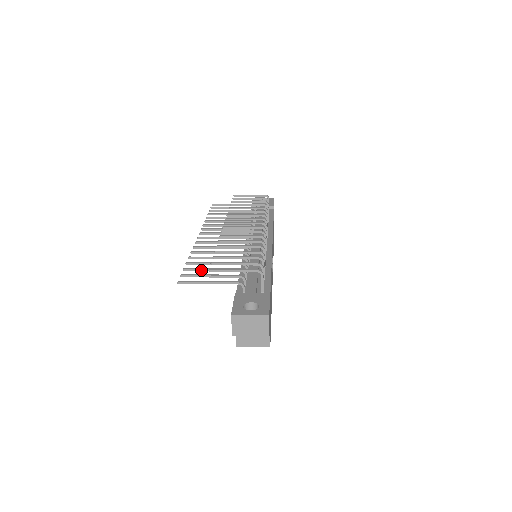
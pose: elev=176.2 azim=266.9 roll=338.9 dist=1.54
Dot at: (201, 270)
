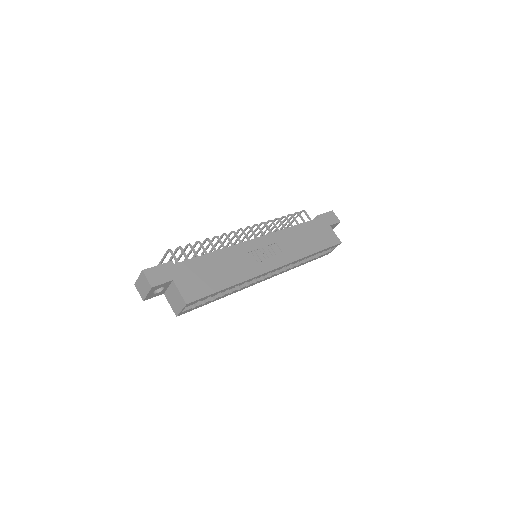
Dot at: occluded
